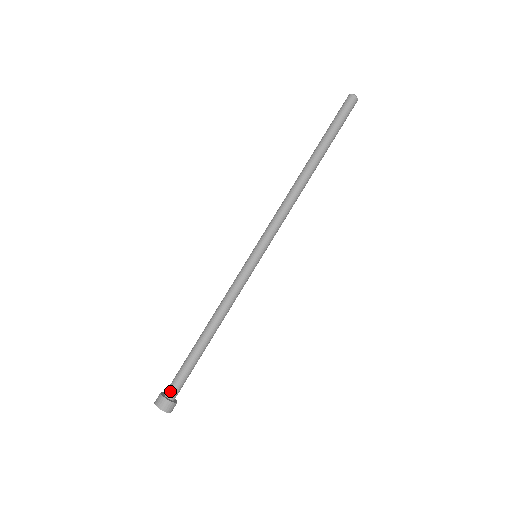
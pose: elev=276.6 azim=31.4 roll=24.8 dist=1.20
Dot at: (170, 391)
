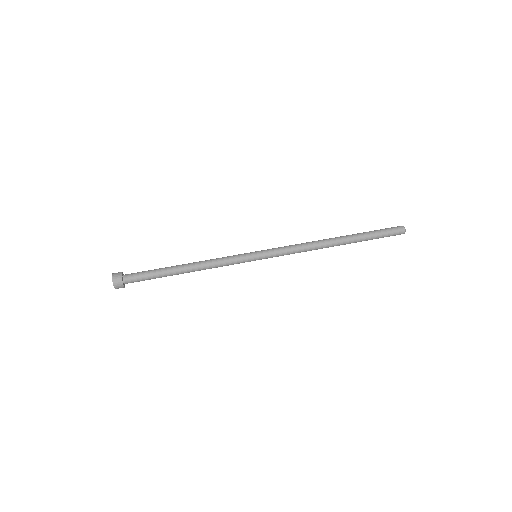
Dot at: (128, 276)
